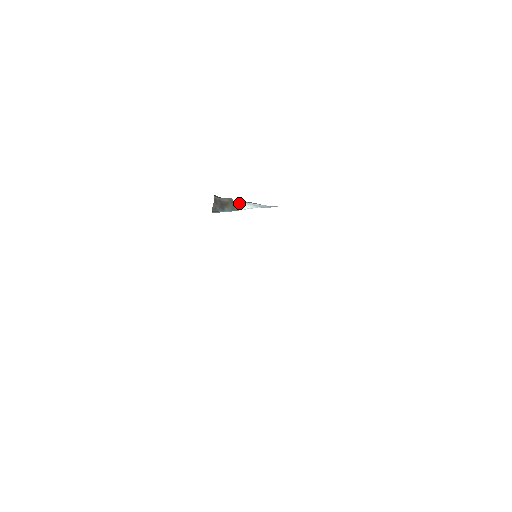
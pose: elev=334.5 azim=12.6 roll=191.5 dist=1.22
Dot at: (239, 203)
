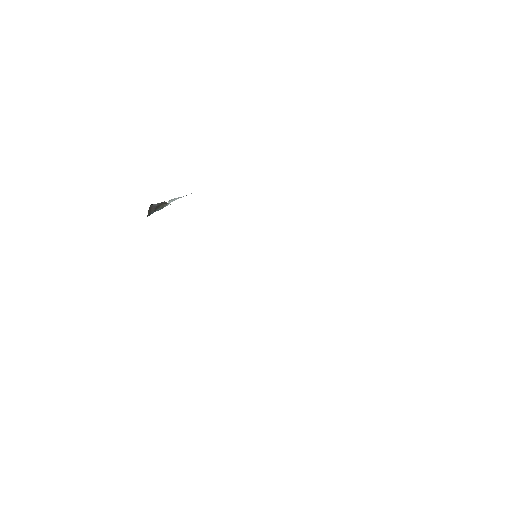
Dot at: (168, 202)
